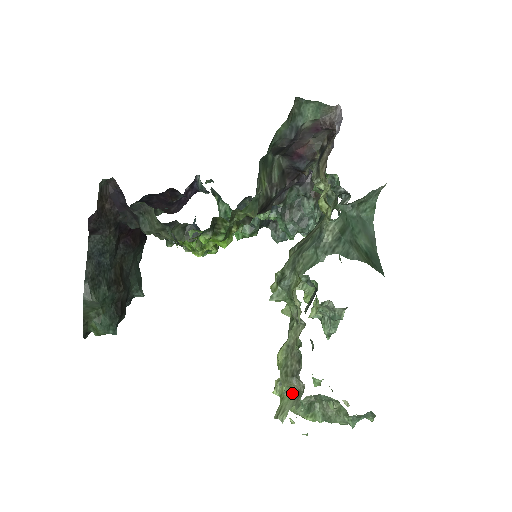
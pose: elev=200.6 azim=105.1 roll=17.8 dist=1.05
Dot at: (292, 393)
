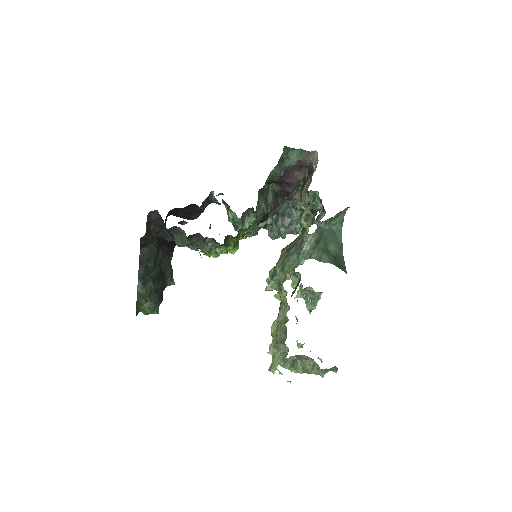
Dot at: (280, 354)
